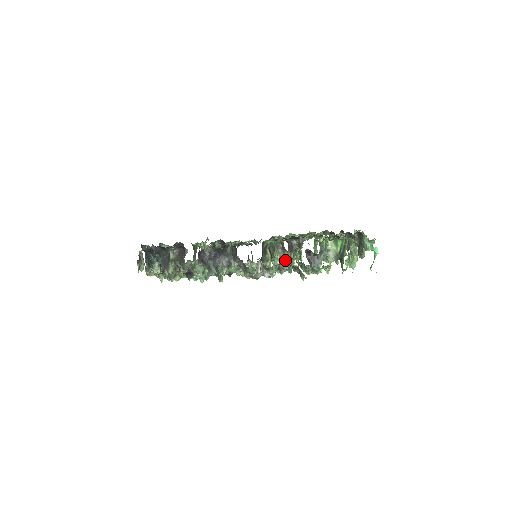
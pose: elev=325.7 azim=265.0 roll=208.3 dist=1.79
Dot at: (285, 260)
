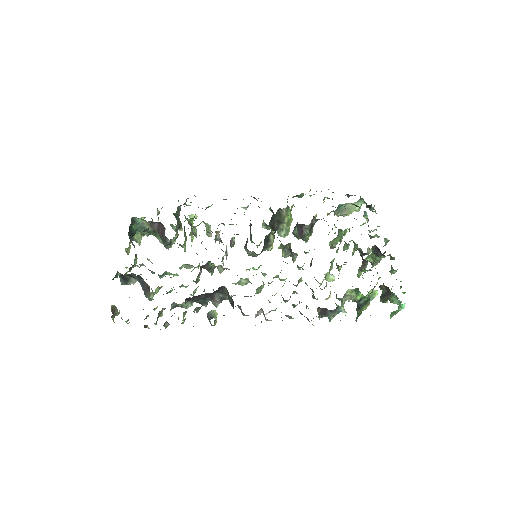
Dot at: occluded
